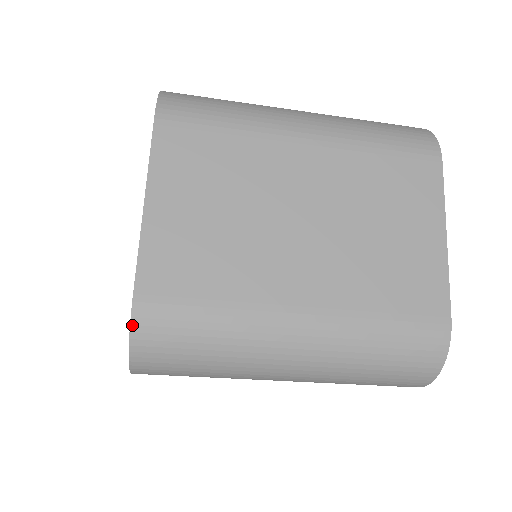
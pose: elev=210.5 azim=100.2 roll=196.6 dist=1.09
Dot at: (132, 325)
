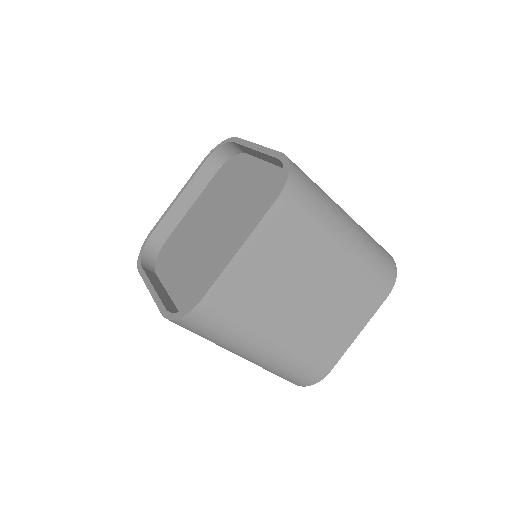
Dot at: (289, 159)
